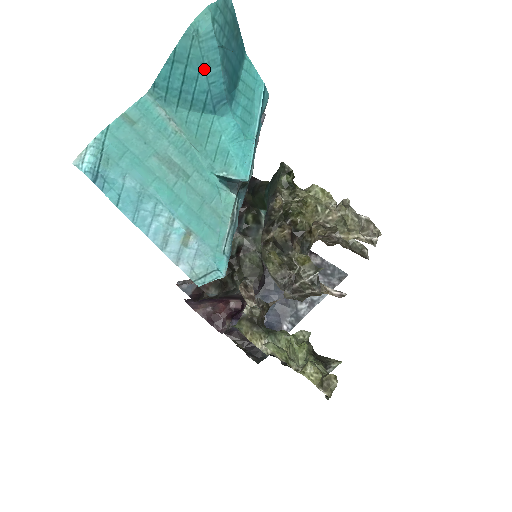
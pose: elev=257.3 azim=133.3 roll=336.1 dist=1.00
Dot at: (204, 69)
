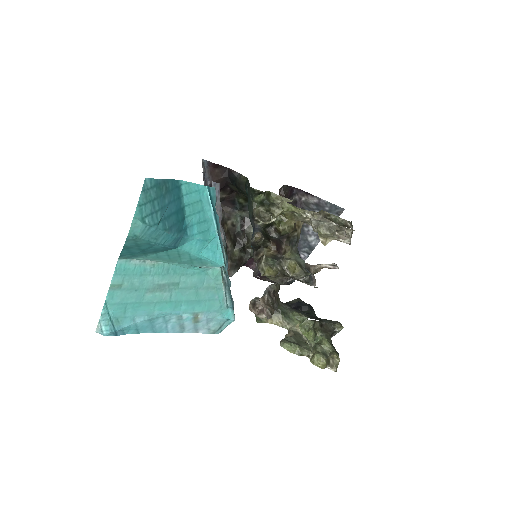
Dot at: (153, 243)
